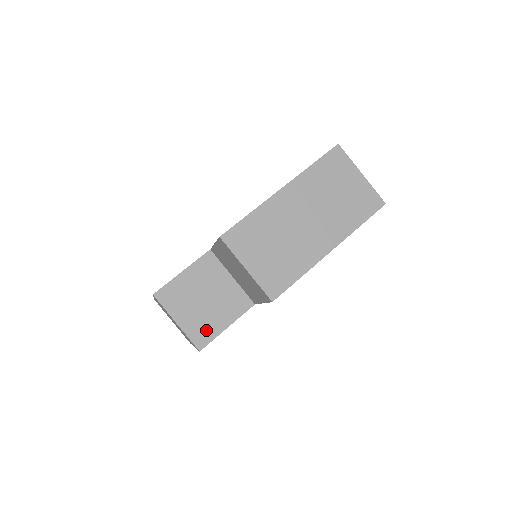
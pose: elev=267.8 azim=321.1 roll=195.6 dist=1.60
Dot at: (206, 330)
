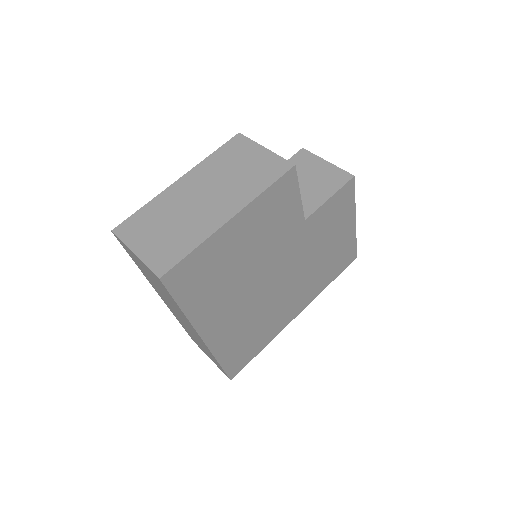
Dot at: occluded
